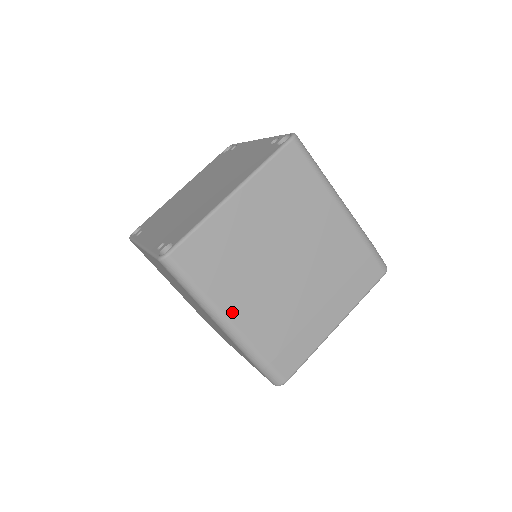
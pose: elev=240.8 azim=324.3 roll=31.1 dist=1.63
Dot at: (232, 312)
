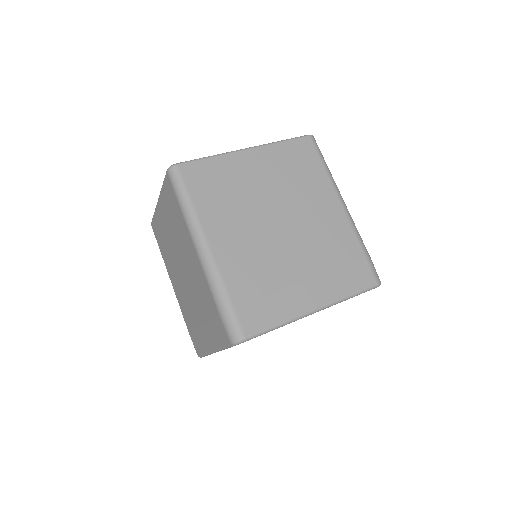
Dot at: (213, 238)
